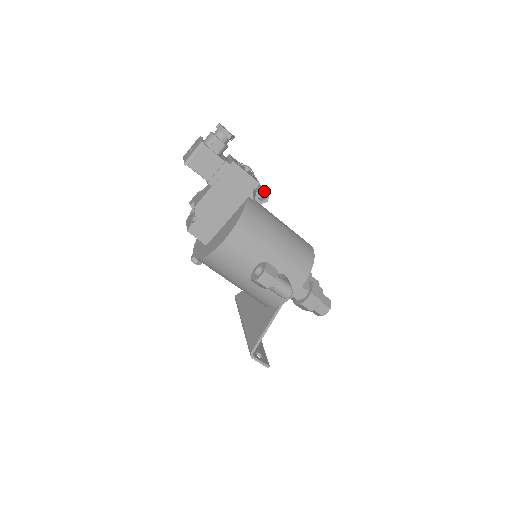
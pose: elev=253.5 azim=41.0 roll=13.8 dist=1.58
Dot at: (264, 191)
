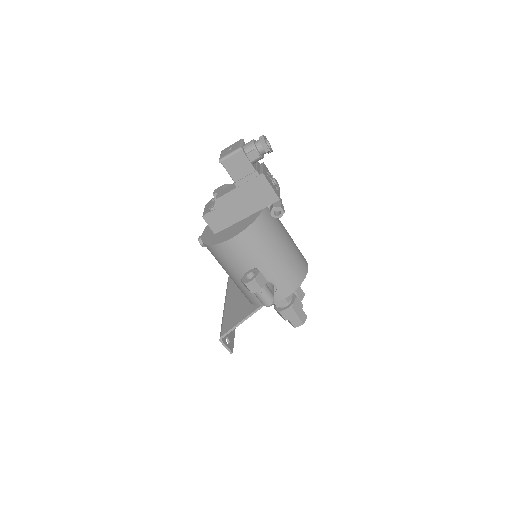
Dot at: (281, 208)
